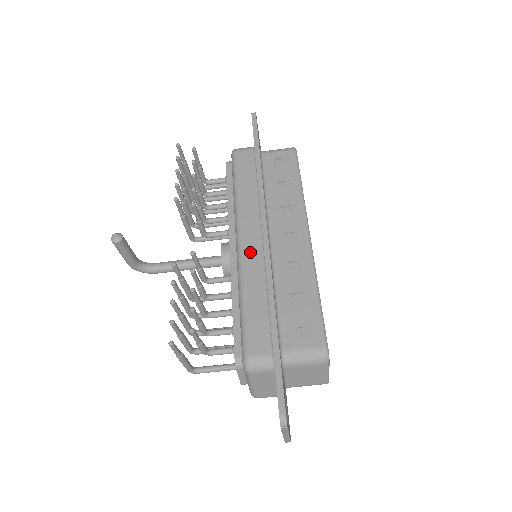
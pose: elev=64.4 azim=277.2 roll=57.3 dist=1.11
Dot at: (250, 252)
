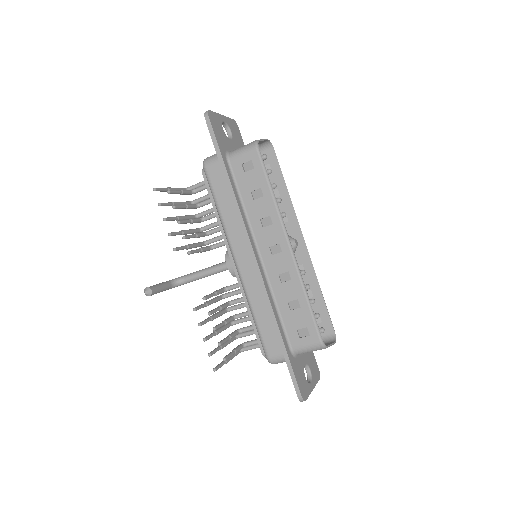
Dot at: (247, 273)
